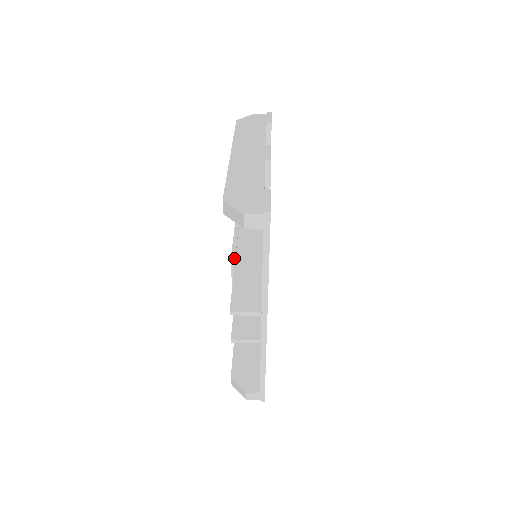
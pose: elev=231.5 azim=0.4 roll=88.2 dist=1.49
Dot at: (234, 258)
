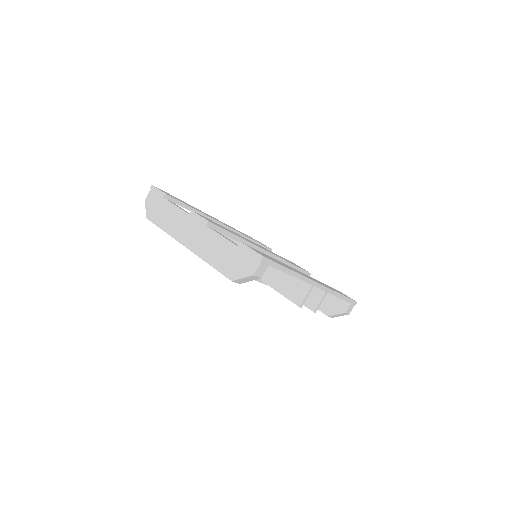
Dot at: occluded
